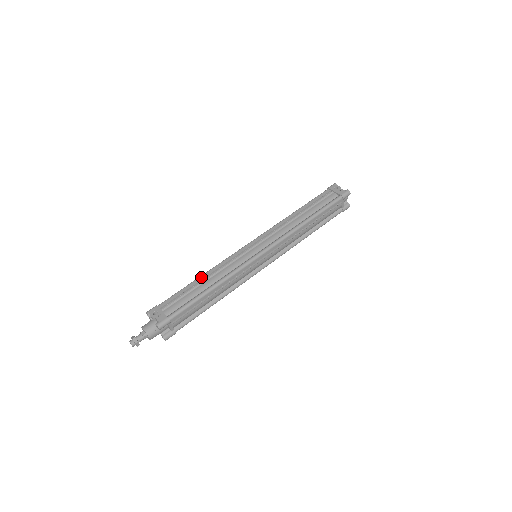
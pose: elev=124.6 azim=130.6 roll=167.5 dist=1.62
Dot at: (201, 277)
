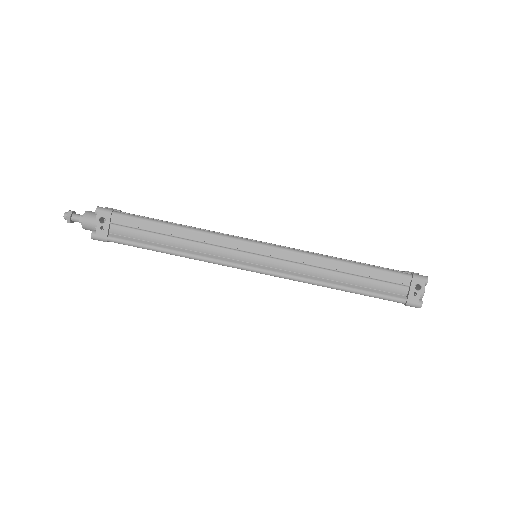
Dot at: (178, 229)
